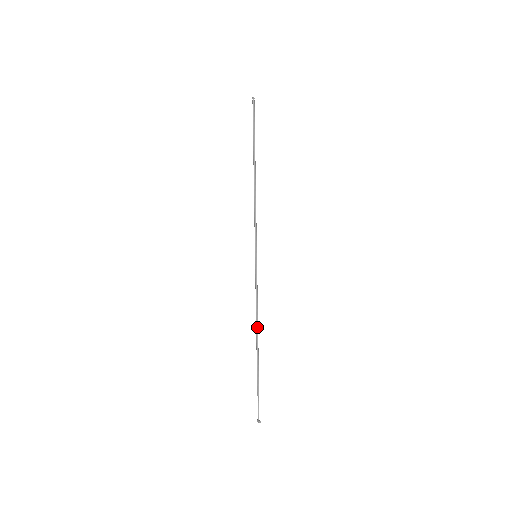
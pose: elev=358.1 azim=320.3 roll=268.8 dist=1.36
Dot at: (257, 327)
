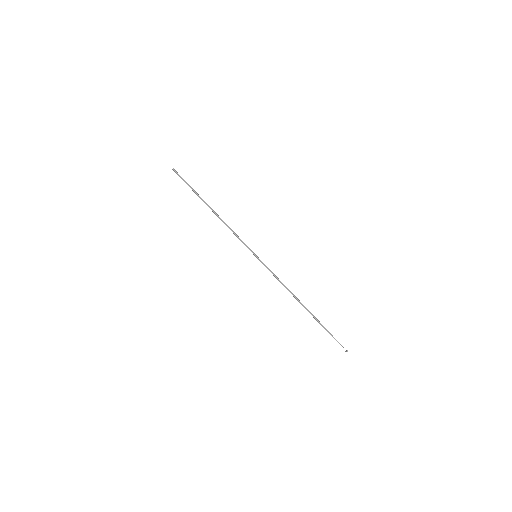
Dot at: (294, 297)
